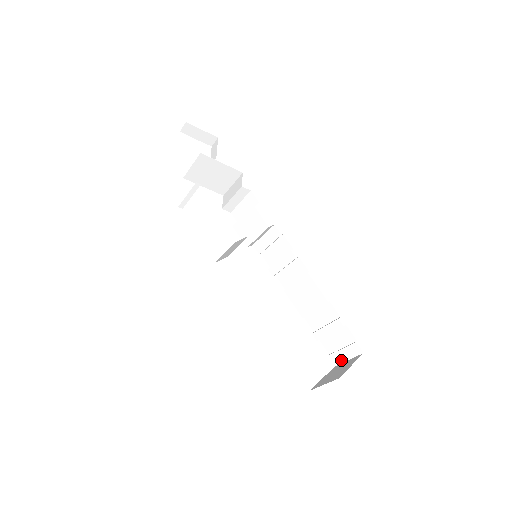
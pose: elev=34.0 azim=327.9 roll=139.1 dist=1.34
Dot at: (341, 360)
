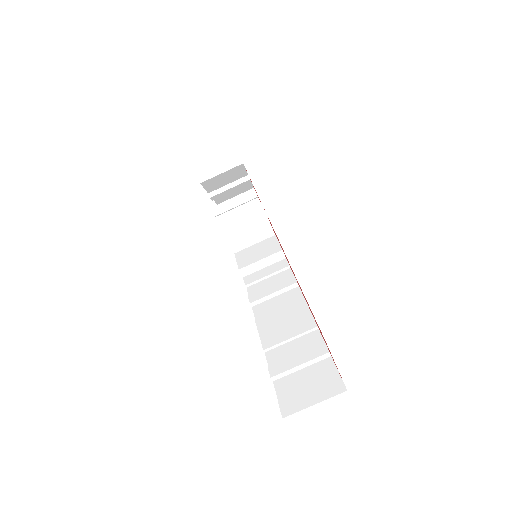
Dot at: (299, 406)
